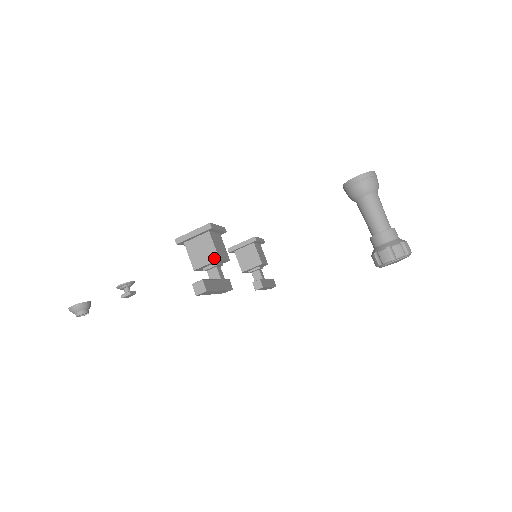
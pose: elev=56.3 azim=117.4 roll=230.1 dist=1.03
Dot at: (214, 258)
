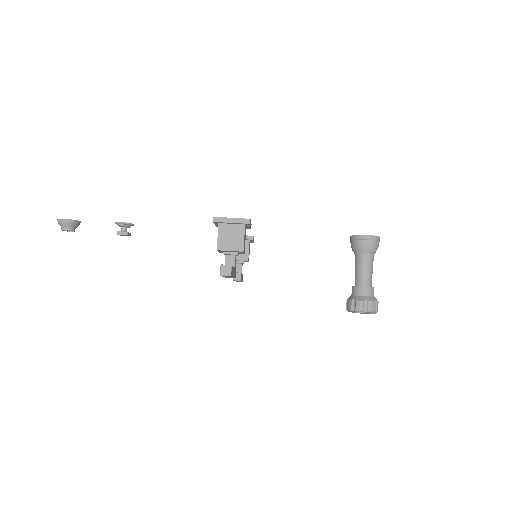
Dot at: (239, 248)
